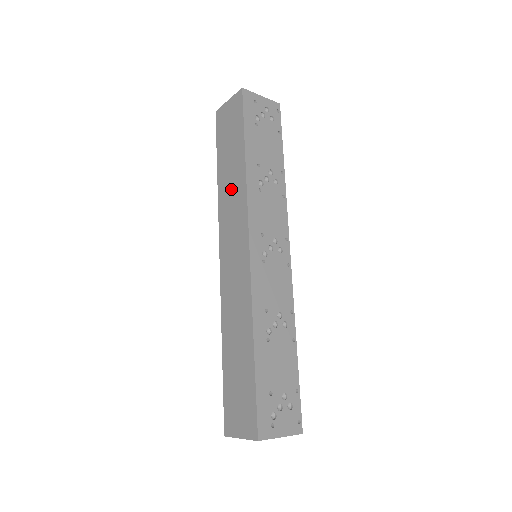
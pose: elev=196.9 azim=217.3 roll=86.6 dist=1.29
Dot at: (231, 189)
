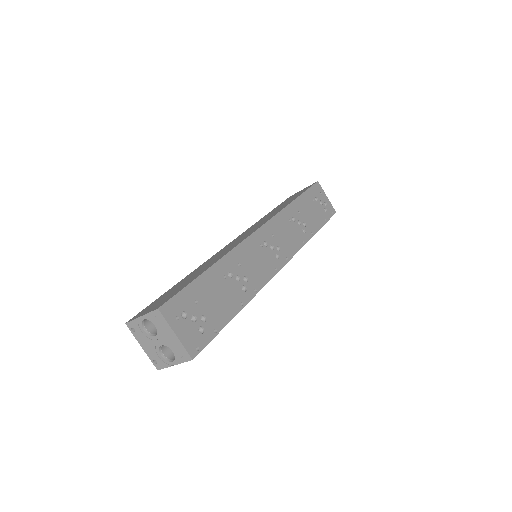
Dot at: occluded
